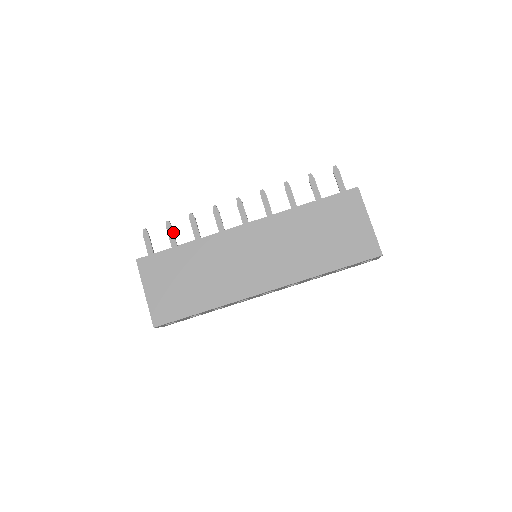
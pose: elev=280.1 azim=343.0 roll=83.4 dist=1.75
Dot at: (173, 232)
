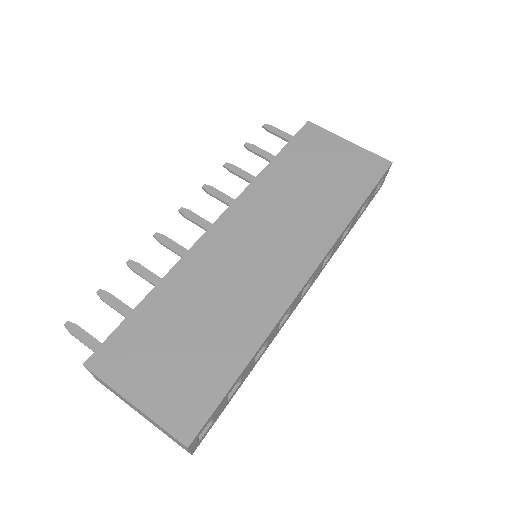
Dot at: (117, 299)
